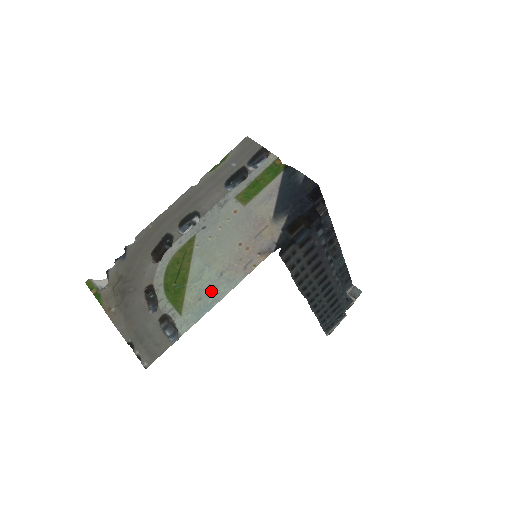
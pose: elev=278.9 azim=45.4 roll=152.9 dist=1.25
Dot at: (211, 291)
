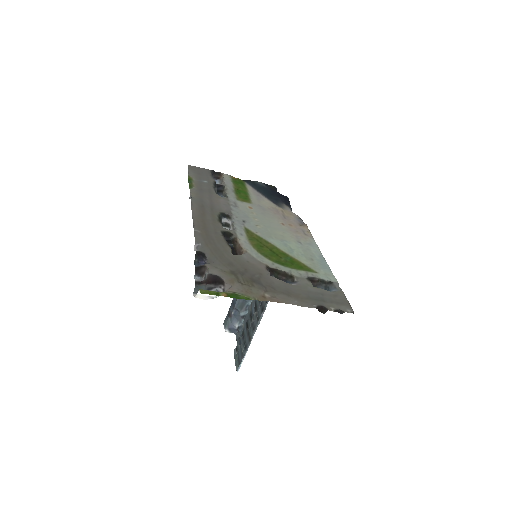
Dot at: (310, 253)
